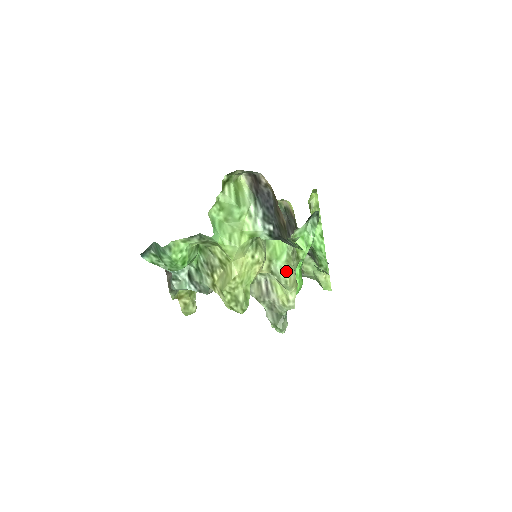
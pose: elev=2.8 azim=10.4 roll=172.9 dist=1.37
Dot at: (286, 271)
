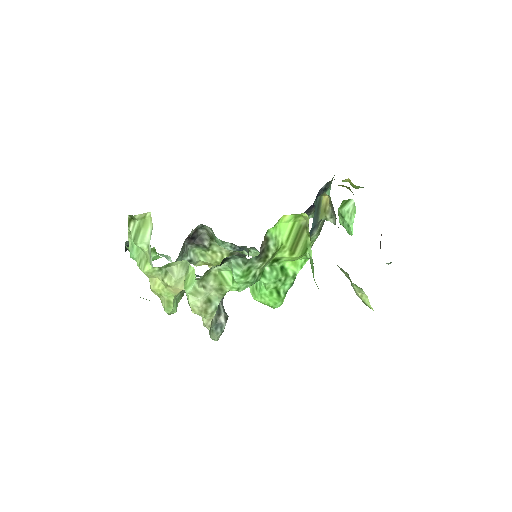
Dot at: (188, 302)
